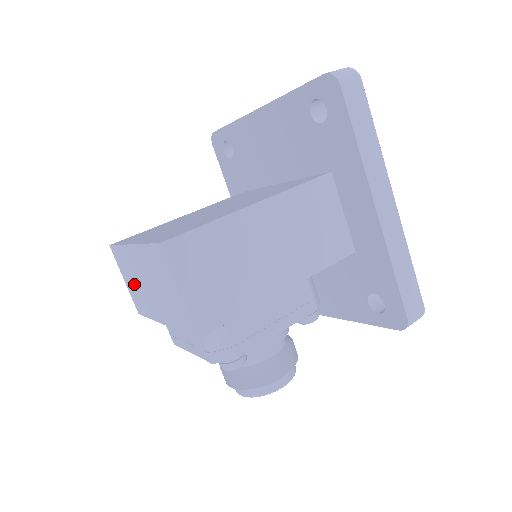
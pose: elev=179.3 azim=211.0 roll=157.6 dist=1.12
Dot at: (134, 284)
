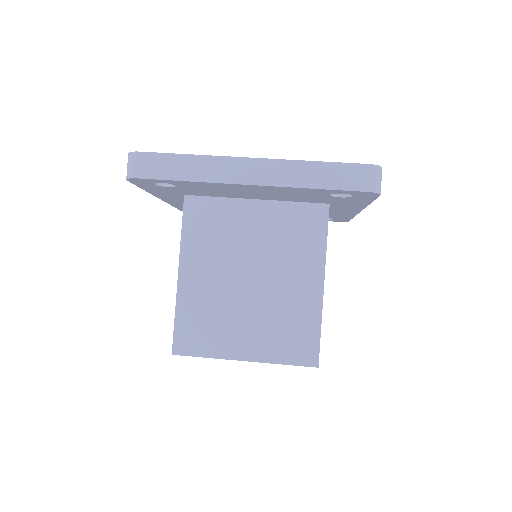
Dot at: occluded
